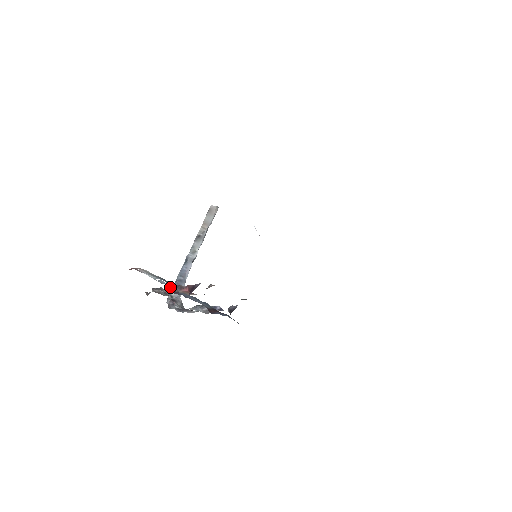
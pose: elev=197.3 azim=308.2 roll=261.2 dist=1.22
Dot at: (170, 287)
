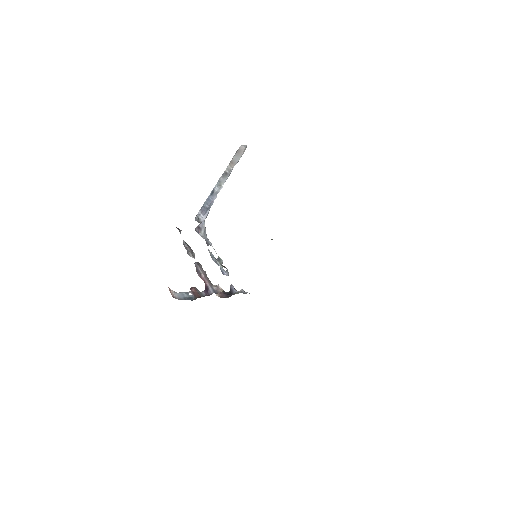
Dot at: (192, 294)
